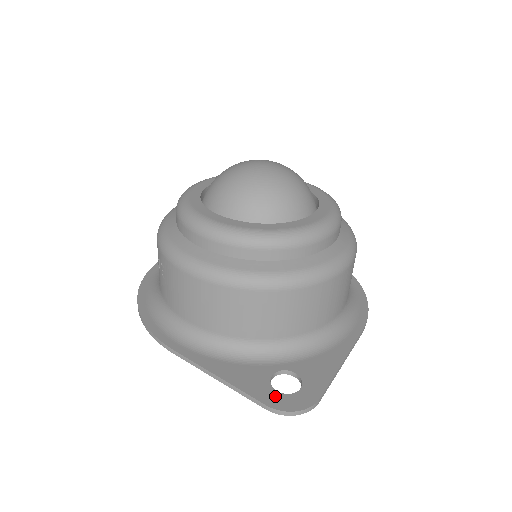
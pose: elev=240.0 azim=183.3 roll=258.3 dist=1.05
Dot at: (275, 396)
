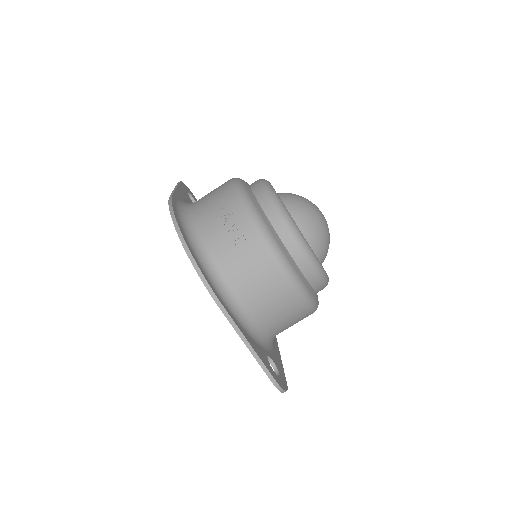
Dot at: (276, 375)
